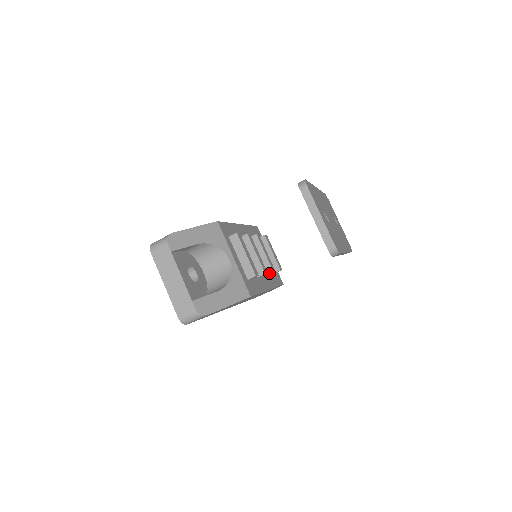
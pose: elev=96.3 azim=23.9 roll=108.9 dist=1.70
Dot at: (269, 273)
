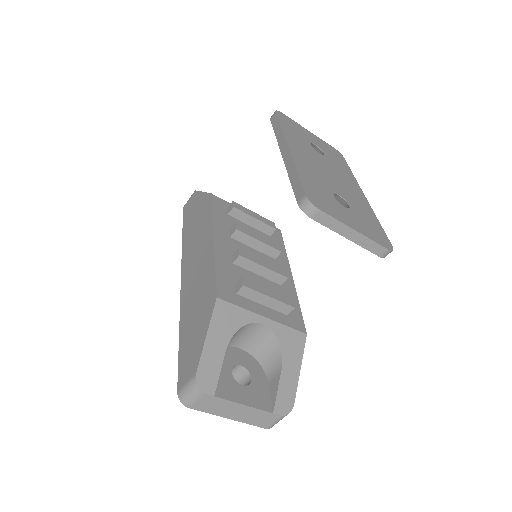
Dot at: (277, 256)
